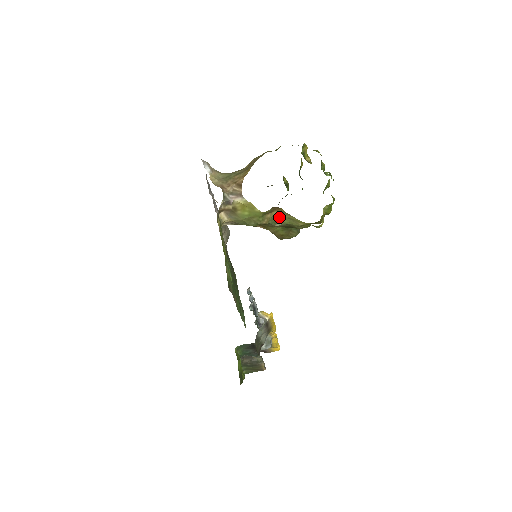
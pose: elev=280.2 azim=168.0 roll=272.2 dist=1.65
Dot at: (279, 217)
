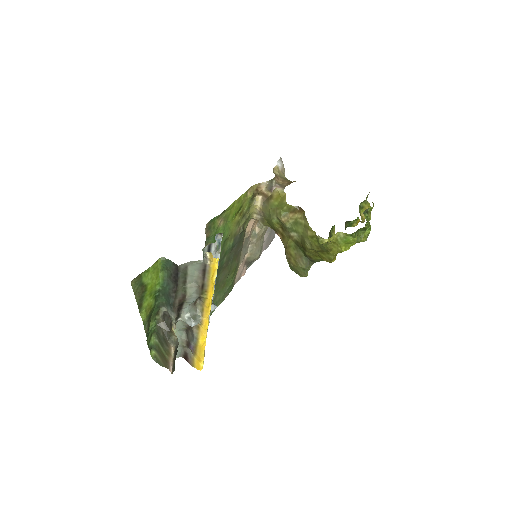
Dot at: (298, 223)
